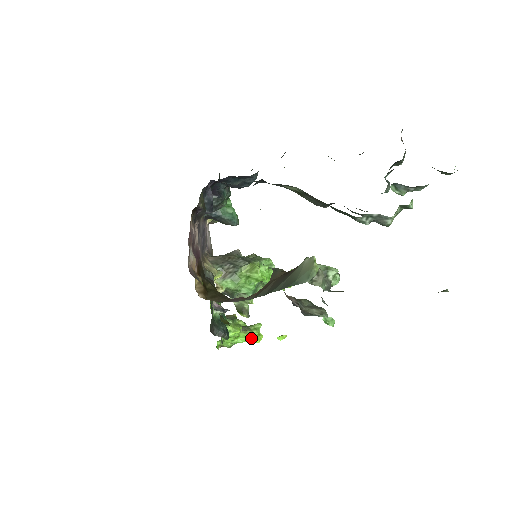
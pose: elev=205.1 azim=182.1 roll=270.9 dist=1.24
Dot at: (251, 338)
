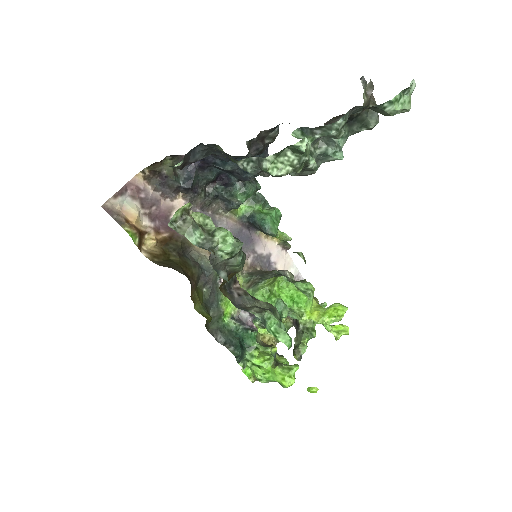
Dot at: (279, 376)
